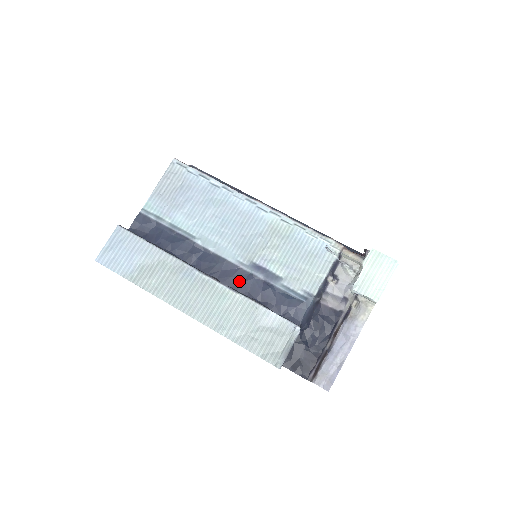
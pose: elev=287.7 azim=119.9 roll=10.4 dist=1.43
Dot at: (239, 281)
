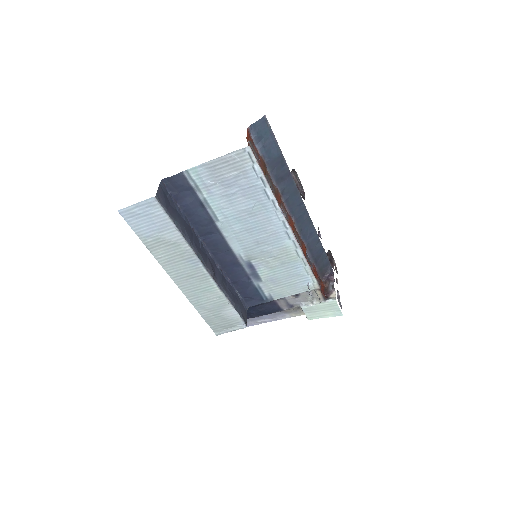
Dot at: (230, 266)
